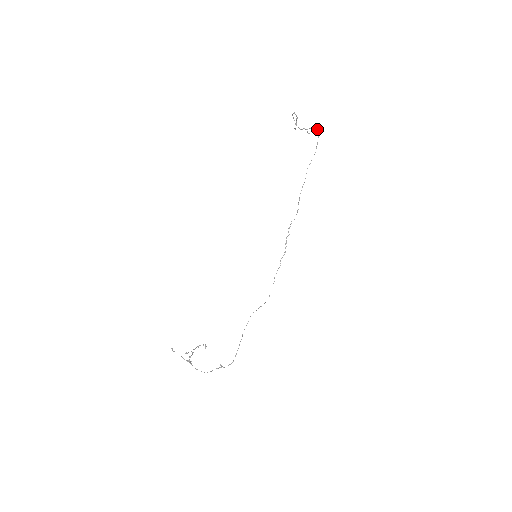
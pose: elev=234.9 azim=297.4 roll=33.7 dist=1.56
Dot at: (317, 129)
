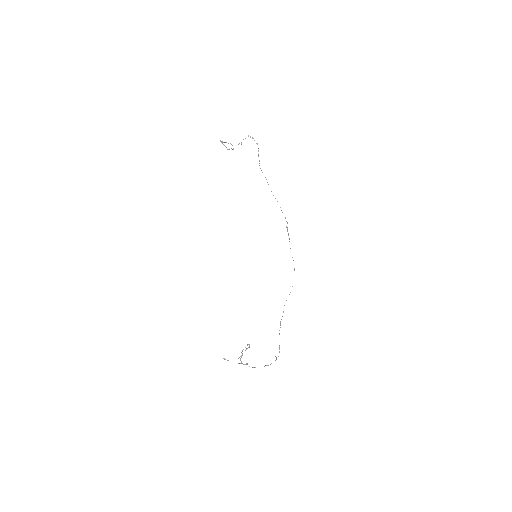
Dot at: (248, 136)
